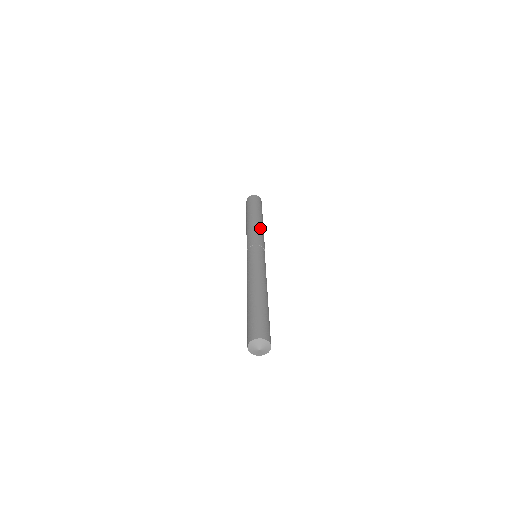
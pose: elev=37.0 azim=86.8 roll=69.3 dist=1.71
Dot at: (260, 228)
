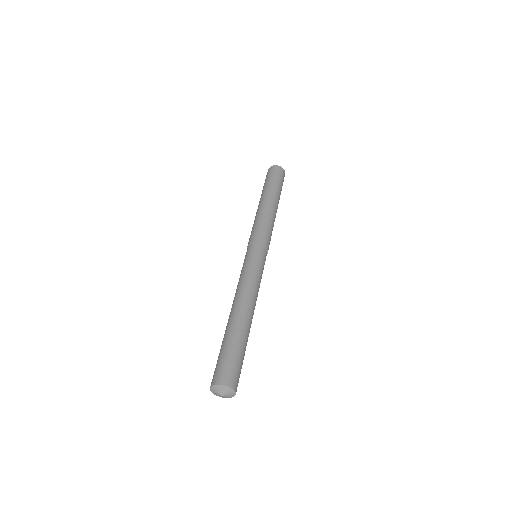
Dot at: (263, 215)
